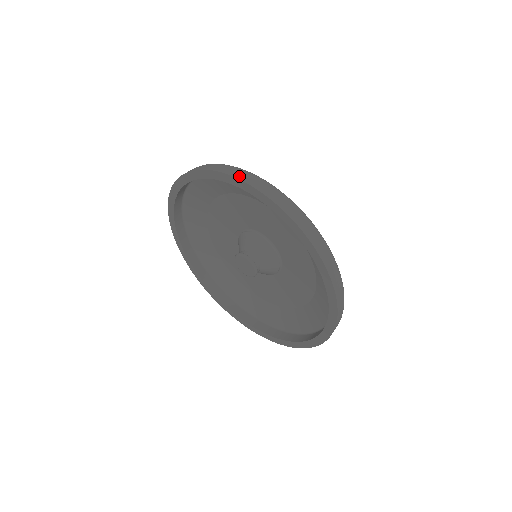
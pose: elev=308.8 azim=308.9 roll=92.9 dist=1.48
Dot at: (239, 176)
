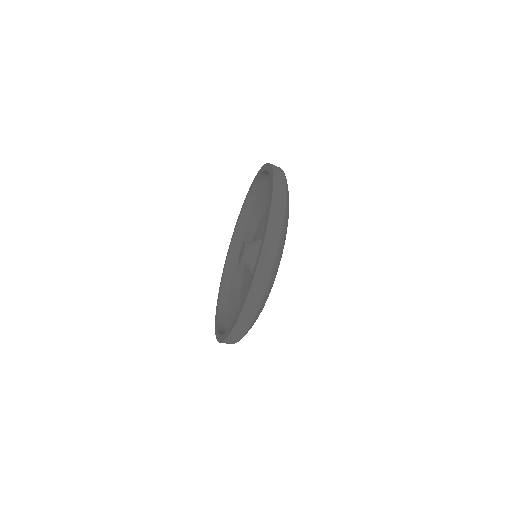
Dot at: (273, 165)
